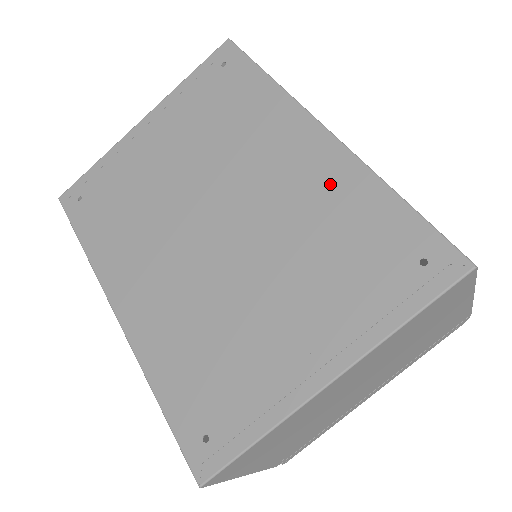
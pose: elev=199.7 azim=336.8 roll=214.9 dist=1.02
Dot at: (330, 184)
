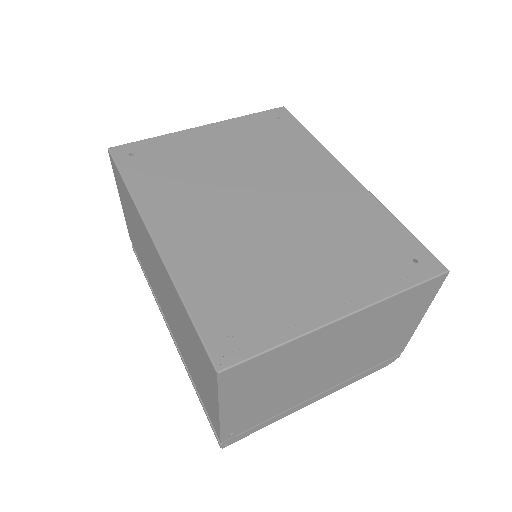
Dot at: (353, 203)
